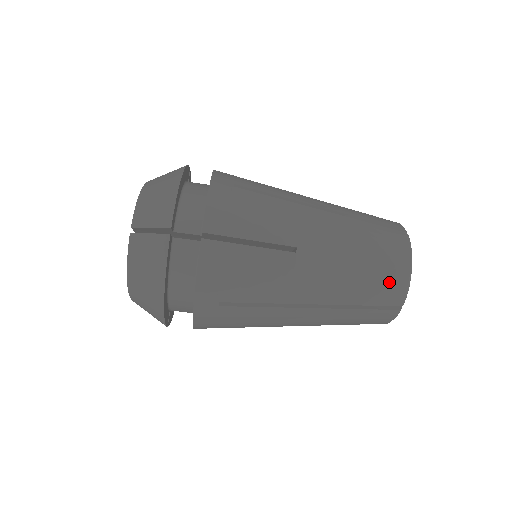
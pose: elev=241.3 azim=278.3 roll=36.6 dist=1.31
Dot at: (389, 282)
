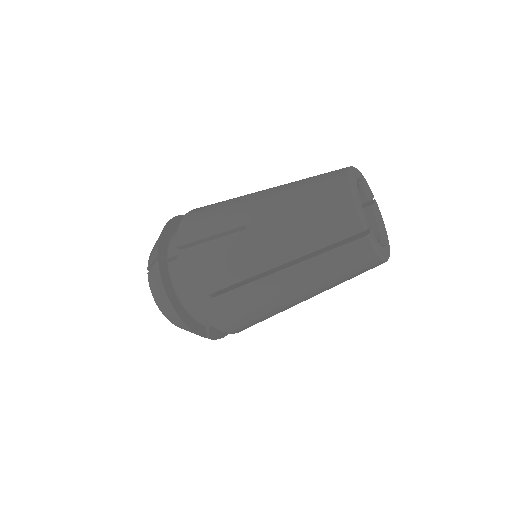
Dot at: occluded
